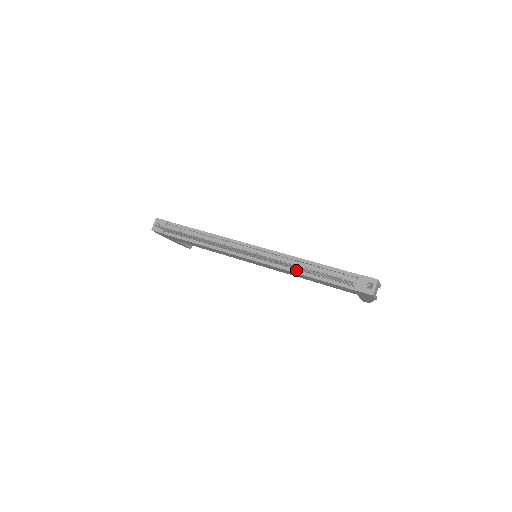
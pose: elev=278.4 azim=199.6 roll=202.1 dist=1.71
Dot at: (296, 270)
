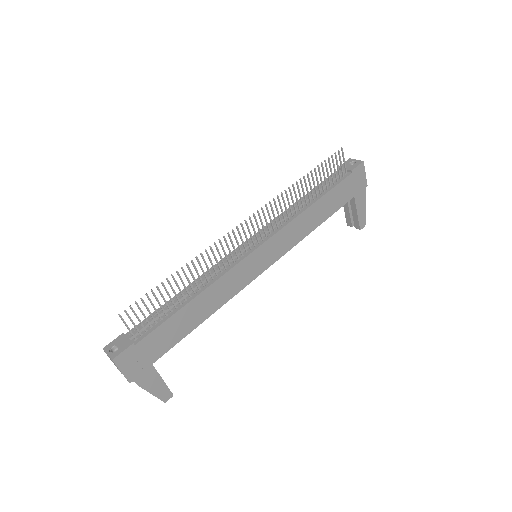
Dot at: (301, 210)
